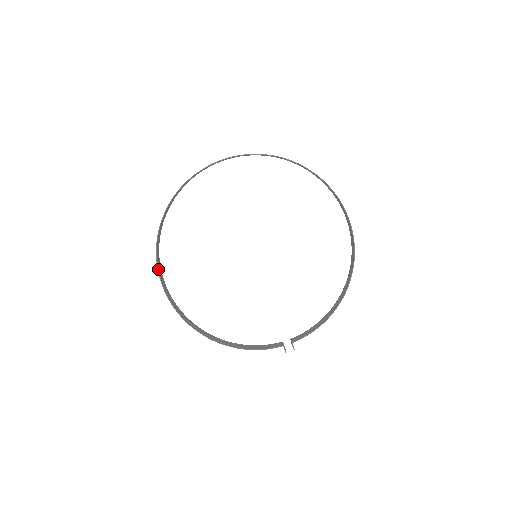
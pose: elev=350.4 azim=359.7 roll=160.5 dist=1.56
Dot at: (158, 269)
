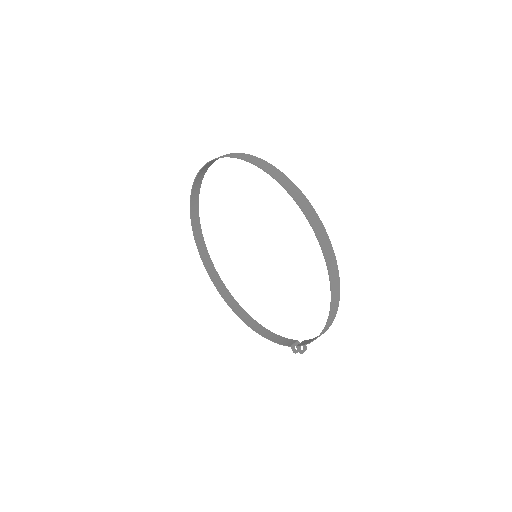
Dot at: (200, 254)
